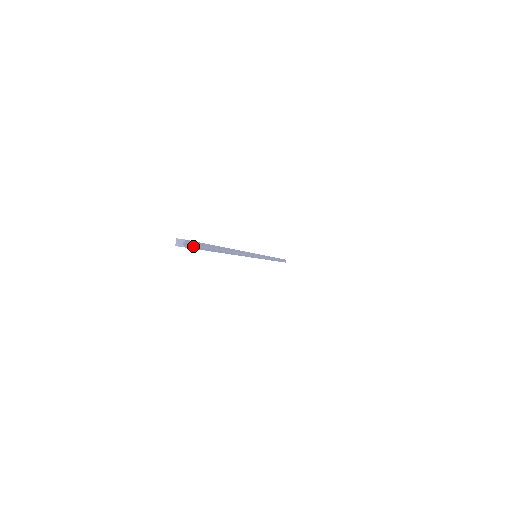
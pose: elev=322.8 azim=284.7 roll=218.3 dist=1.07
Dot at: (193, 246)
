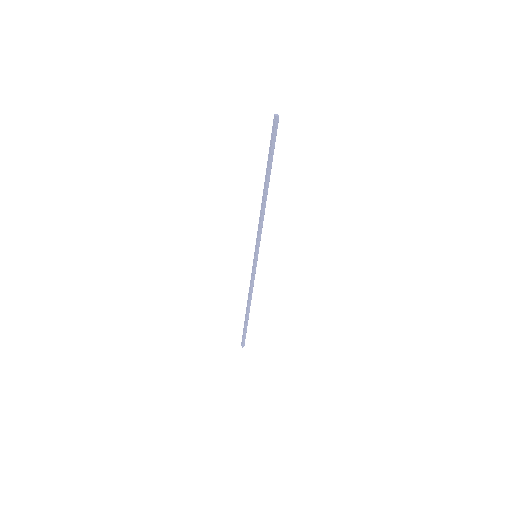
Dot at: (275, 130)
